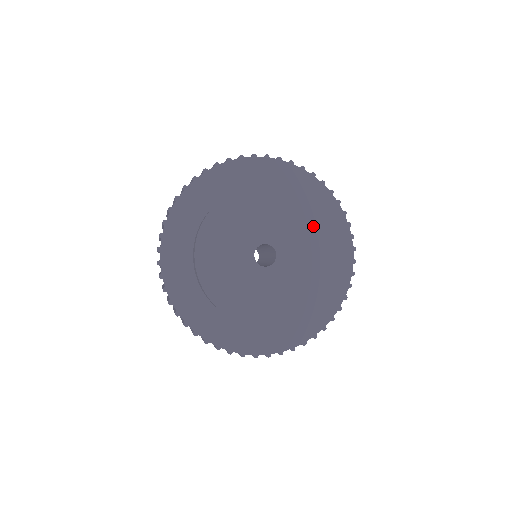
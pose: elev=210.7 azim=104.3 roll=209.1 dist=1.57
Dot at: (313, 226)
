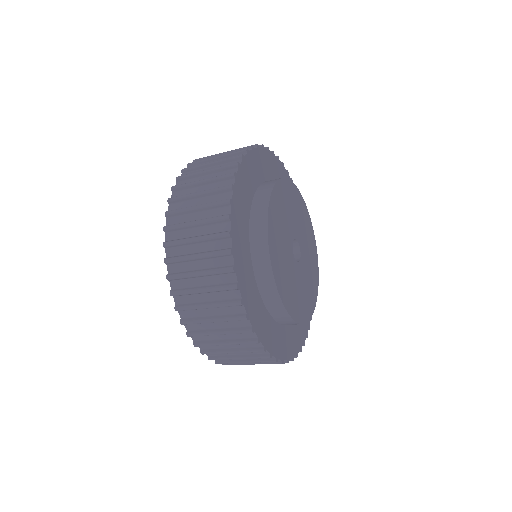
Dot at: (301, 204)
